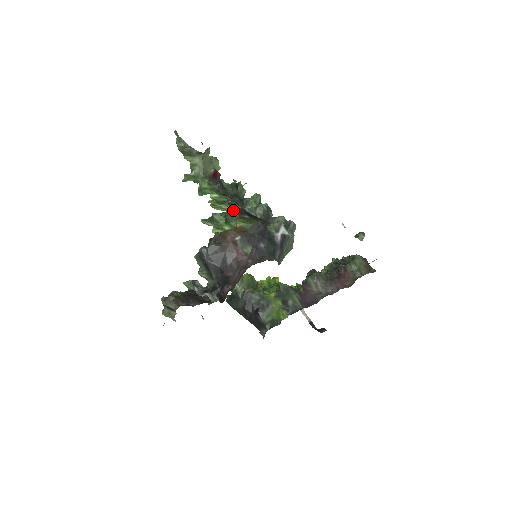
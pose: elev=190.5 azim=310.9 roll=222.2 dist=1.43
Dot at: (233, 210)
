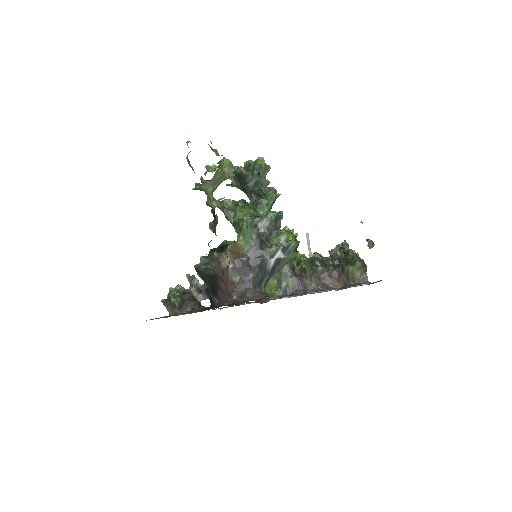
Dot at: (238, 223)
